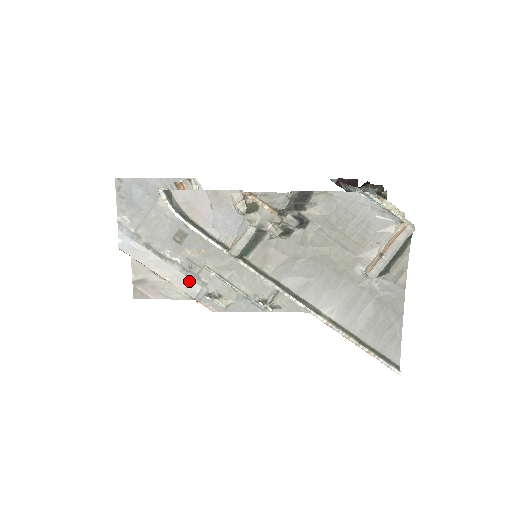
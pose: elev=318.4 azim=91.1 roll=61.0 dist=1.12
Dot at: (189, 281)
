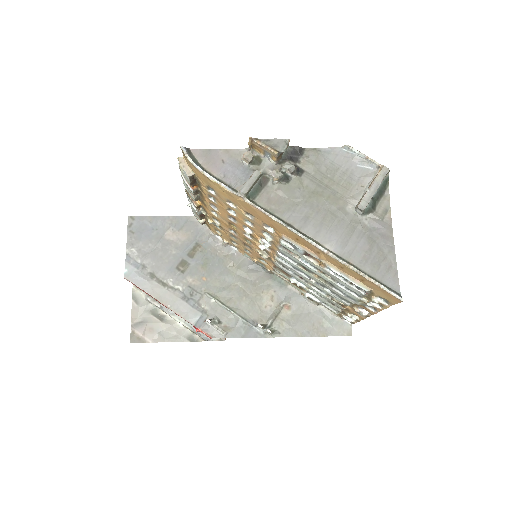
Dot at: (190, 308)
